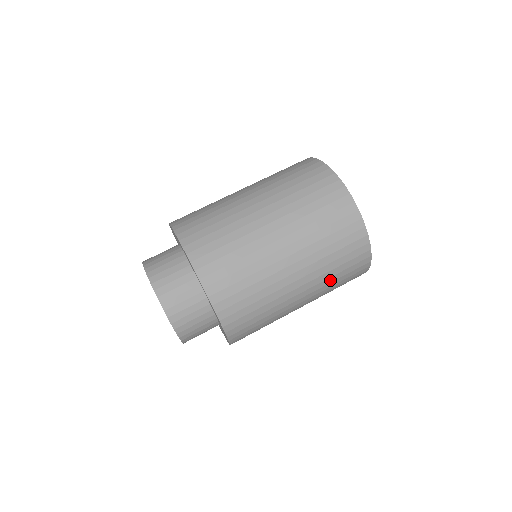
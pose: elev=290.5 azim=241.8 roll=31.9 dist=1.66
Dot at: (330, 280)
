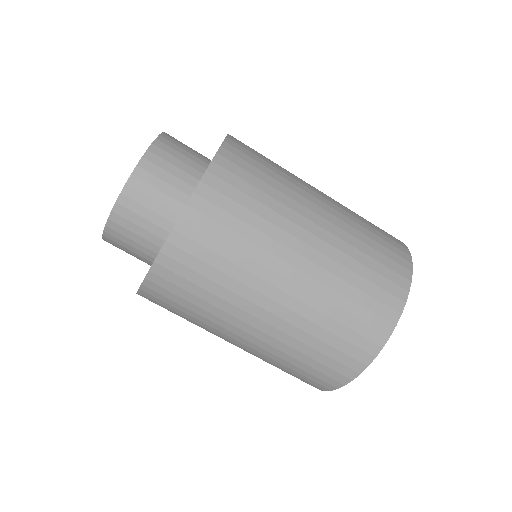
Dot at: (299, 346)
